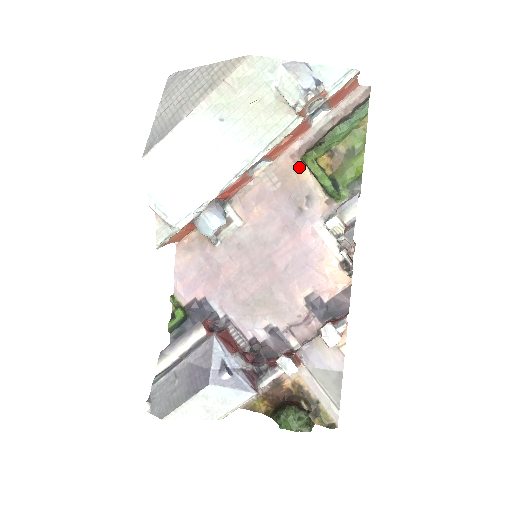
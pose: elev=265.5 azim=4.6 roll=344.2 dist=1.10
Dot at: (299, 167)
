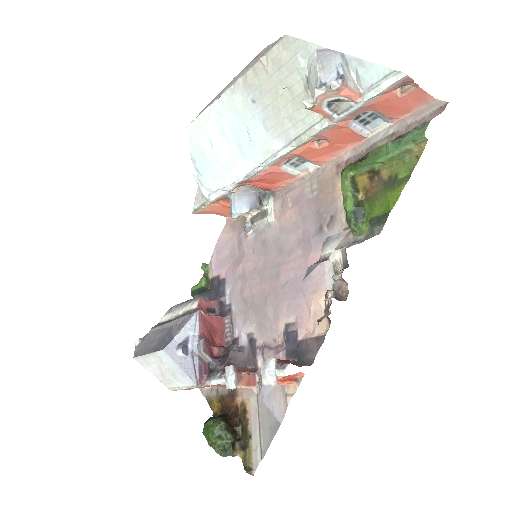
Dot at: (338, 180)
